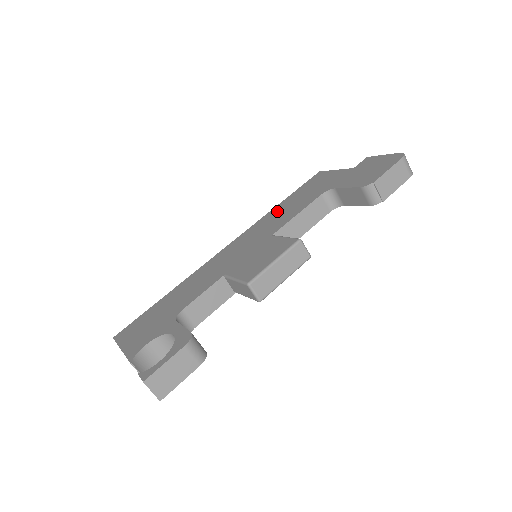
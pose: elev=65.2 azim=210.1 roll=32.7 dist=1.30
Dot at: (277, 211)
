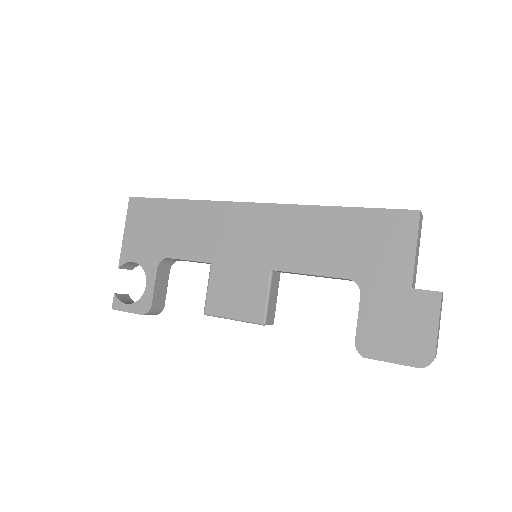
Dot at: (318, 224)
